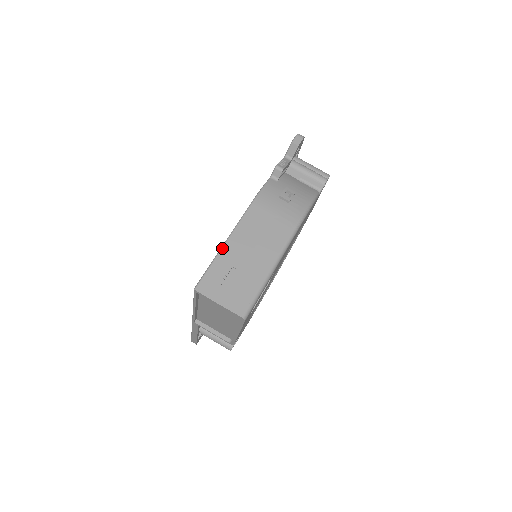
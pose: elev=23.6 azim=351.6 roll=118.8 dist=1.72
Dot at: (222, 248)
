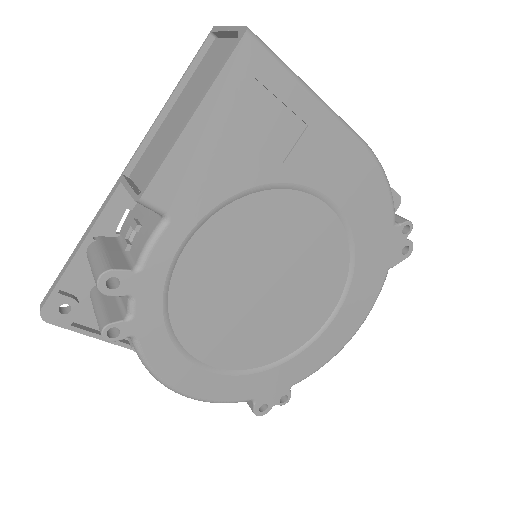
Dot at: occluded
